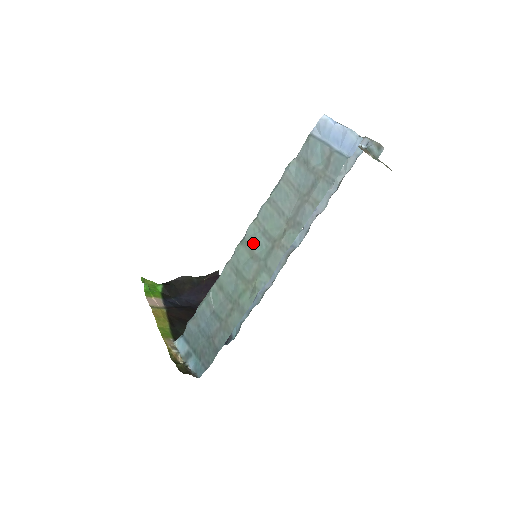
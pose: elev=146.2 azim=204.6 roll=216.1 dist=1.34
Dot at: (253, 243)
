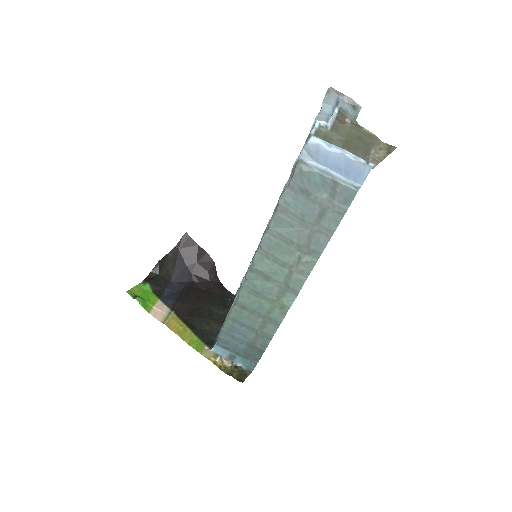
Dot at: (266, 271)
